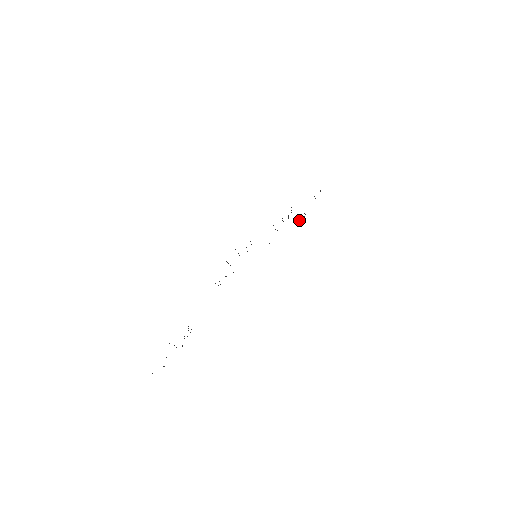
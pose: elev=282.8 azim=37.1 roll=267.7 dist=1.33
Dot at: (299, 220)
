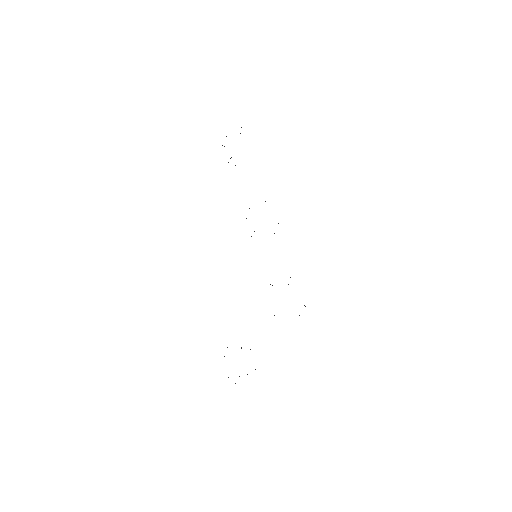
Dot at: occluded
